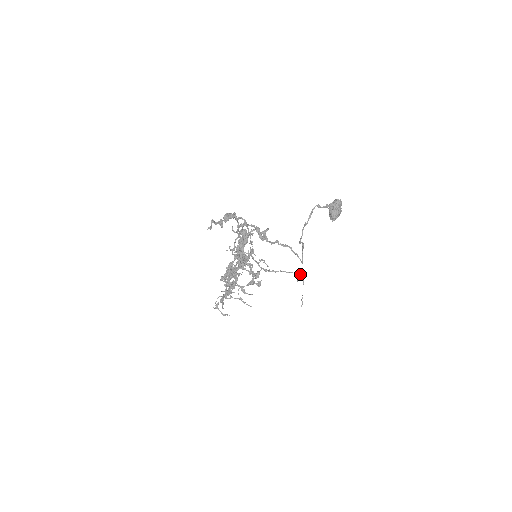
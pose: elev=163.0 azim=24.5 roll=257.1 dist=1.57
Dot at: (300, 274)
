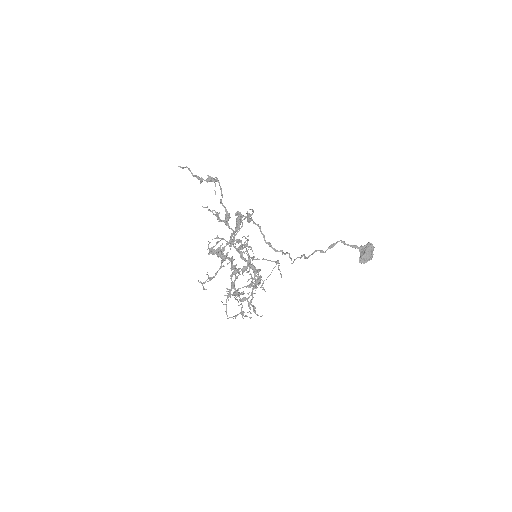
Dot at: (277, 261)
